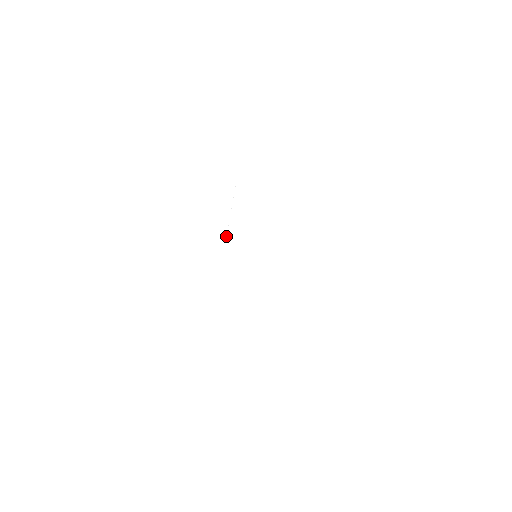
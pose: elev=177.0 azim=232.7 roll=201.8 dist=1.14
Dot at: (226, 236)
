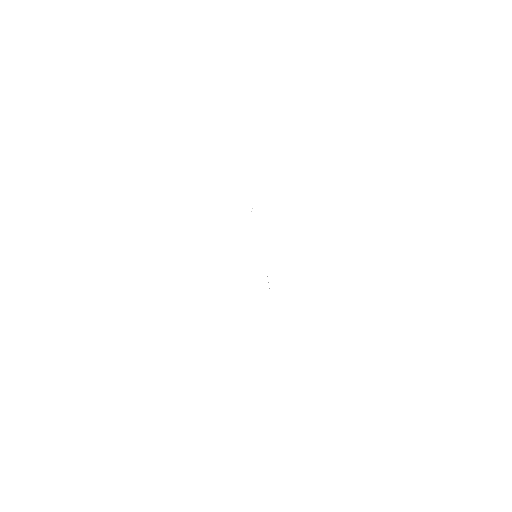
Dot at: occluded
